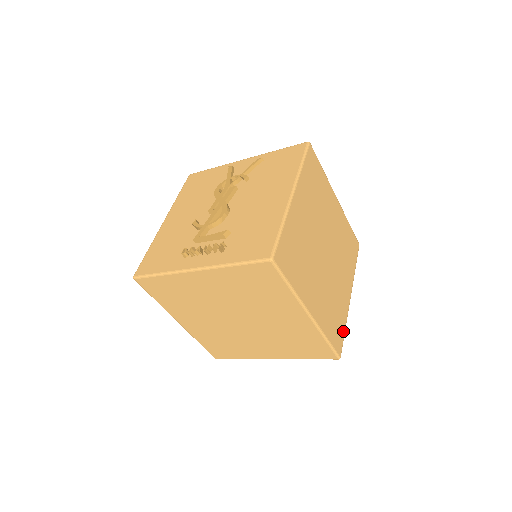
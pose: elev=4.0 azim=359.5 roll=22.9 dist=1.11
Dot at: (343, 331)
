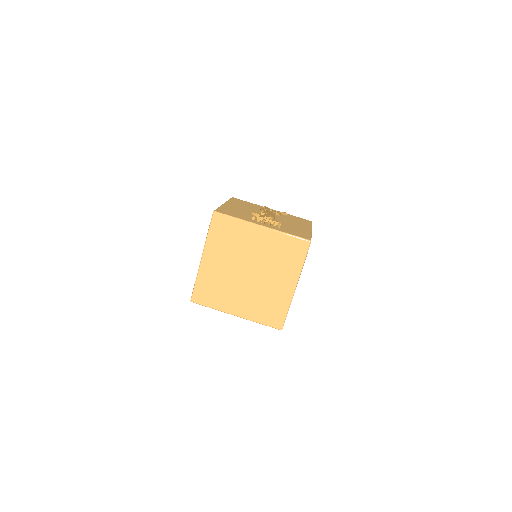
Dot at: occluded
